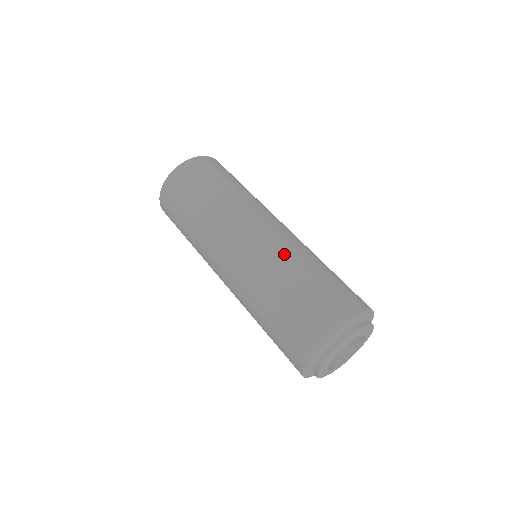
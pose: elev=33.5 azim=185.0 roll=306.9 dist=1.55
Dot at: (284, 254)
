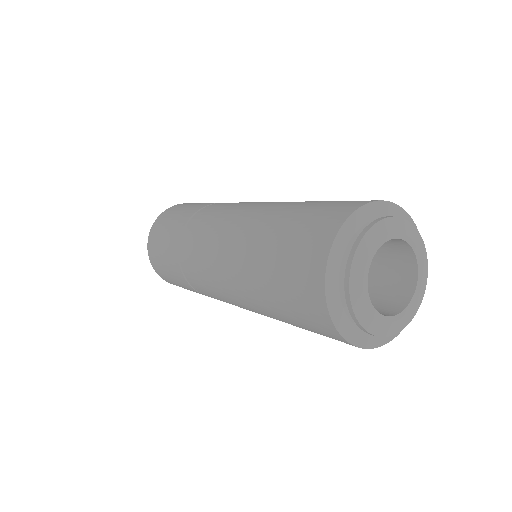
Dot at: (275, 204)
